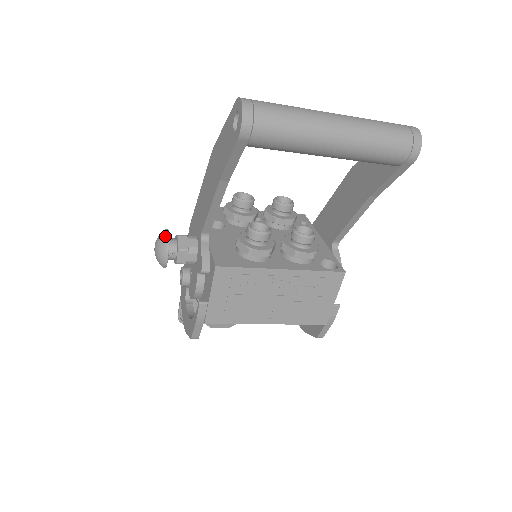
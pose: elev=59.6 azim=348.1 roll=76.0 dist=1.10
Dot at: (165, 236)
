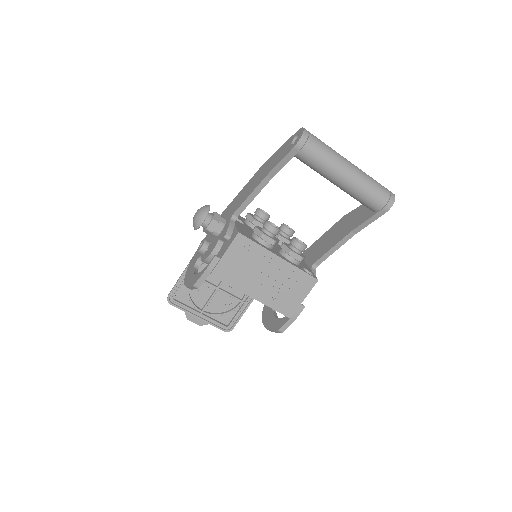
Dot at: (208, 207)
